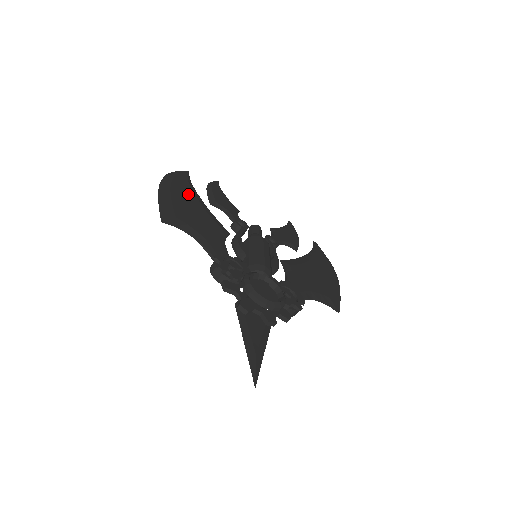
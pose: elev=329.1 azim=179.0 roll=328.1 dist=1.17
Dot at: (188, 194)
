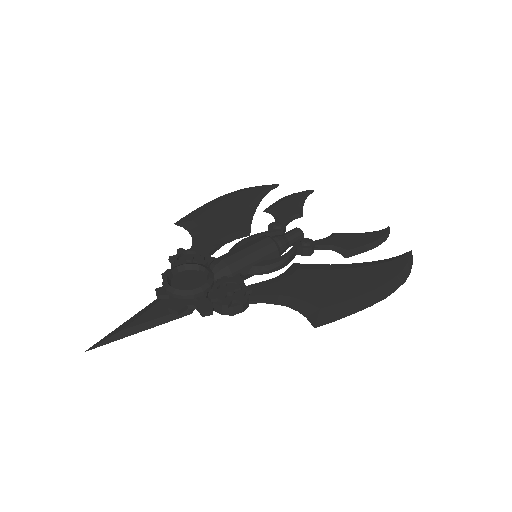
Dot at: (241, 203)
